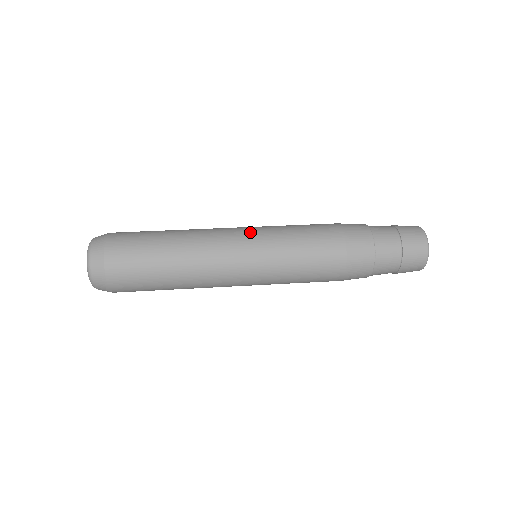
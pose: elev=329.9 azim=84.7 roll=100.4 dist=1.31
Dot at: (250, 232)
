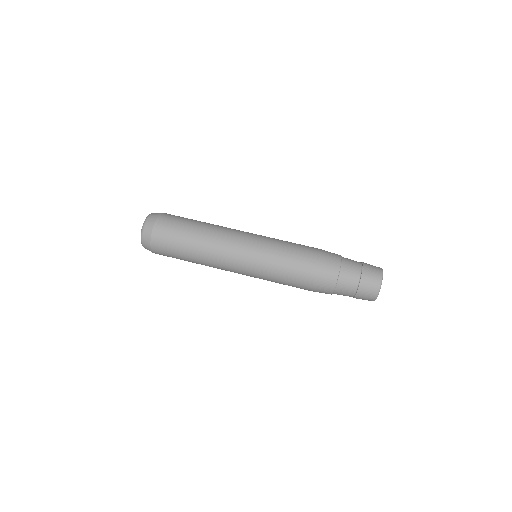
Dot at: (252, 244)
